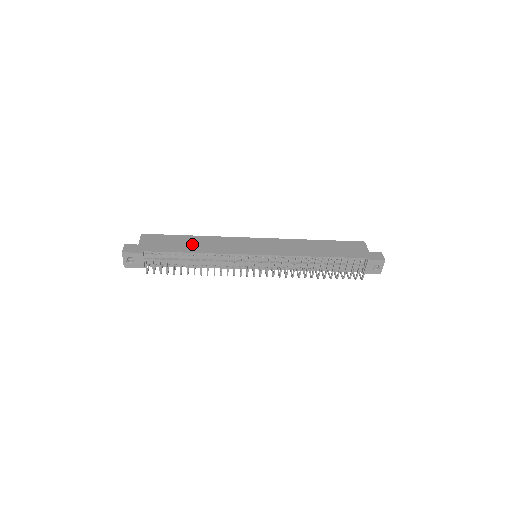
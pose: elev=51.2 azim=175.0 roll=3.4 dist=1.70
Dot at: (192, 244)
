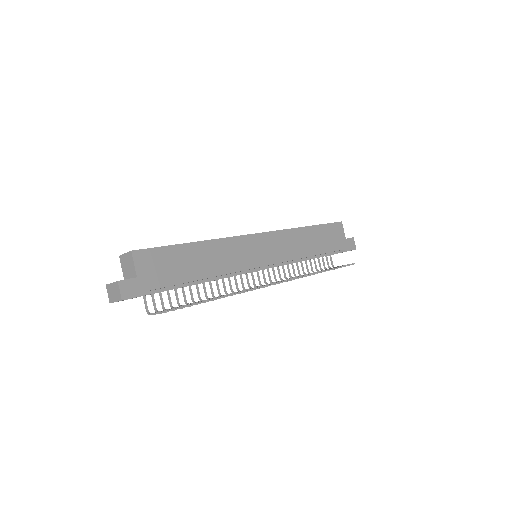
Dot at: (200, 261)
